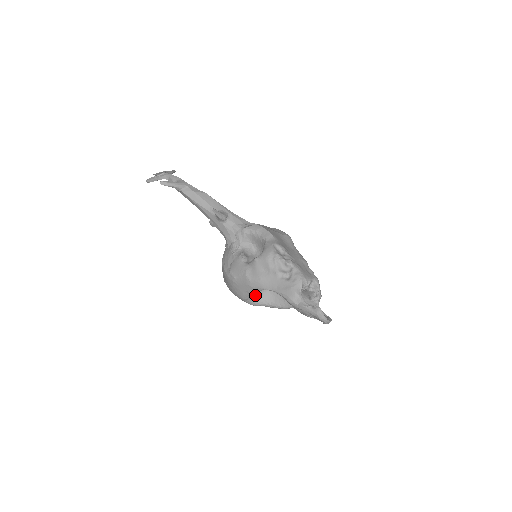
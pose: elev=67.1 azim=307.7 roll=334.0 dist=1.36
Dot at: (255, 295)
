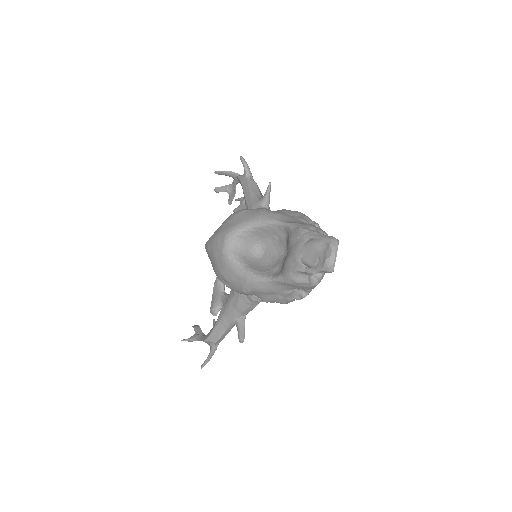
Dot at: (241, 245)
